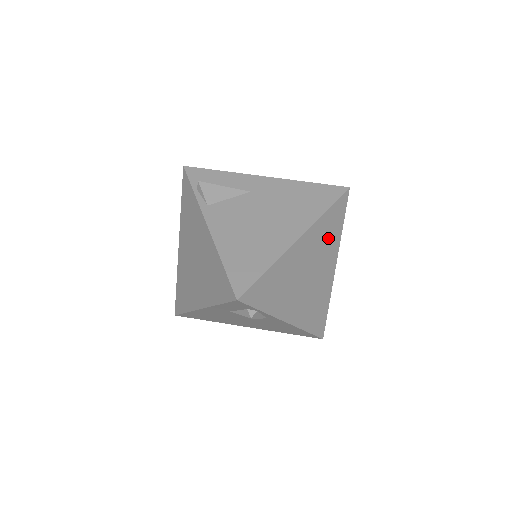
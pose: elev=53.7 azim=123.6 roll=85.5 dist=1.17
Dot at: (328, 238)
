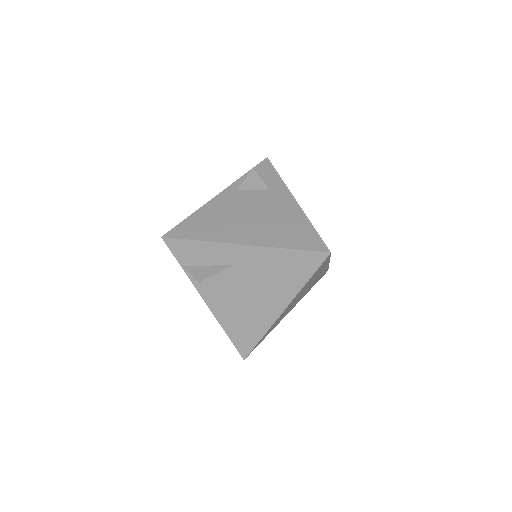
Dot at: (315, 276)
